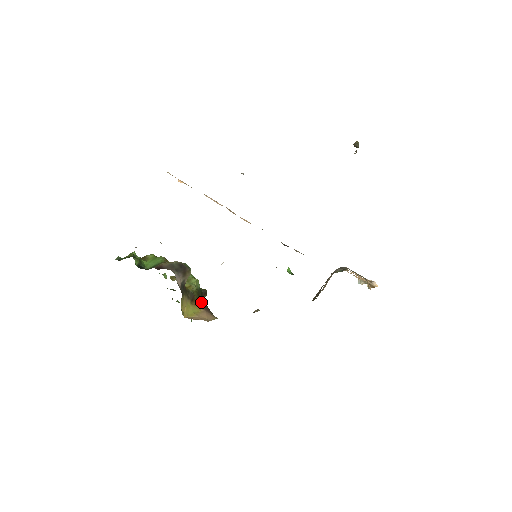
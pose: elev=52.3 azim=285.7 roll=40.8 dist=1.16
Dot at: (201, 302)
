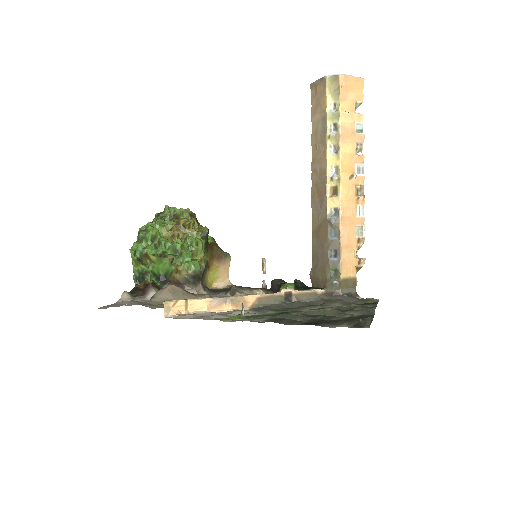
Dot at: (213, 255)
